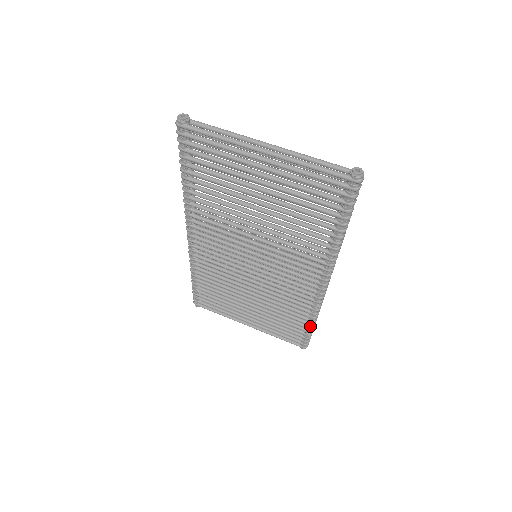
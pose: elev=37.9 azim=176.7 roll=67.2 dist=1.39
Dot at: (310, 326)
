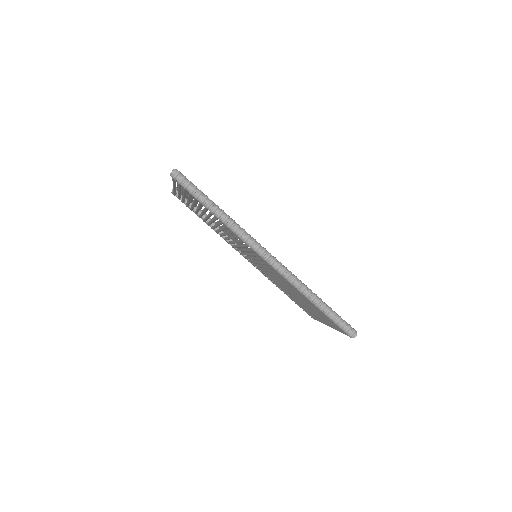
Dot at: (317, 307)
